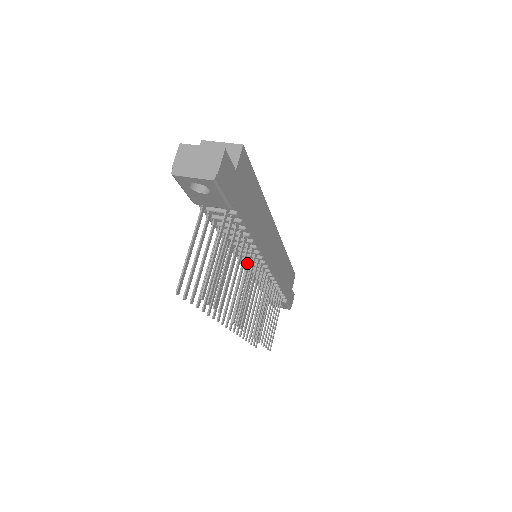
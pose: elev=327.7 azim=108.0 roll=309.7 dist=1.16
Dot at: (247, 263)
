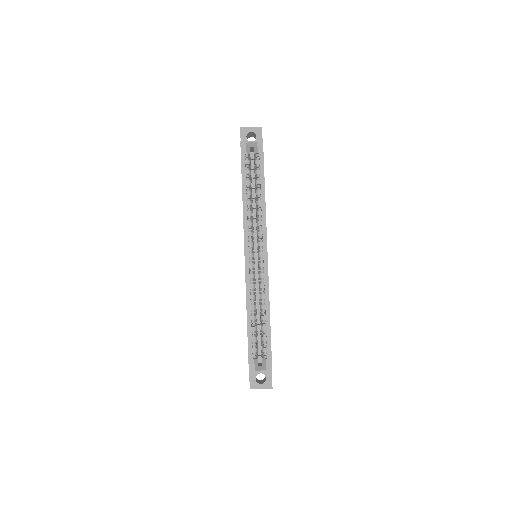
Dot at: occluded
